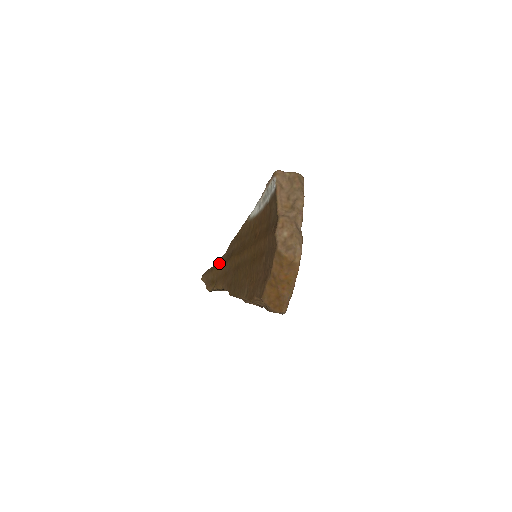
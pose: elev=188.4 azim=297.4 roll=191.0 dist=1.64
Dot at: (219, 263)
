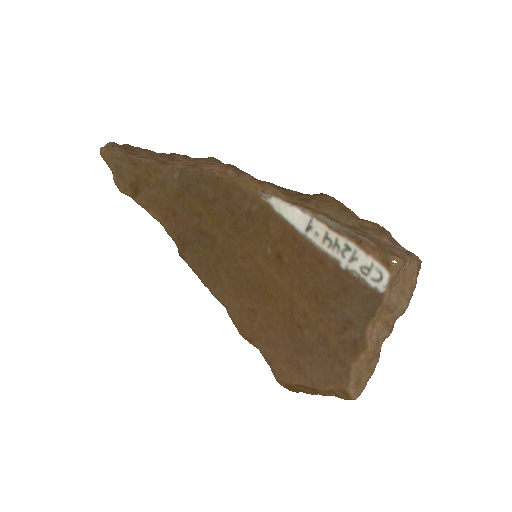
Dot at: (155, 172)
